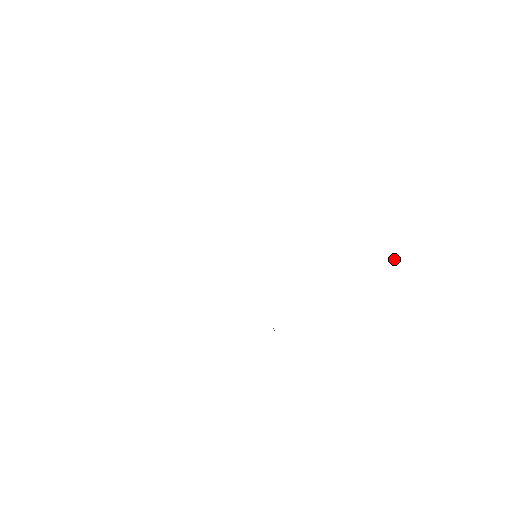
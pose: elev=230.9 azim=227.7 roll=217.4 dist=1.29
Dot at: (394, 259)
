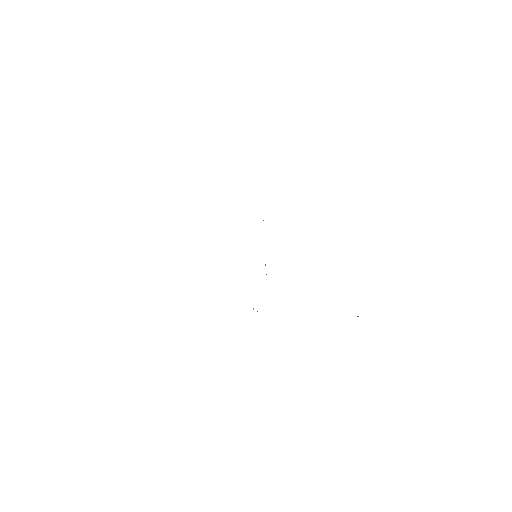
Dot at: occluded
